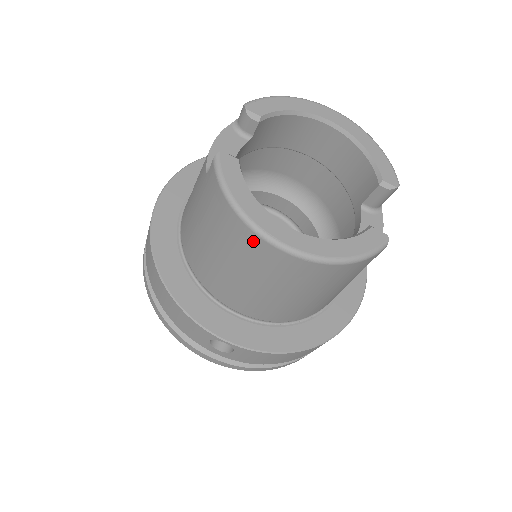
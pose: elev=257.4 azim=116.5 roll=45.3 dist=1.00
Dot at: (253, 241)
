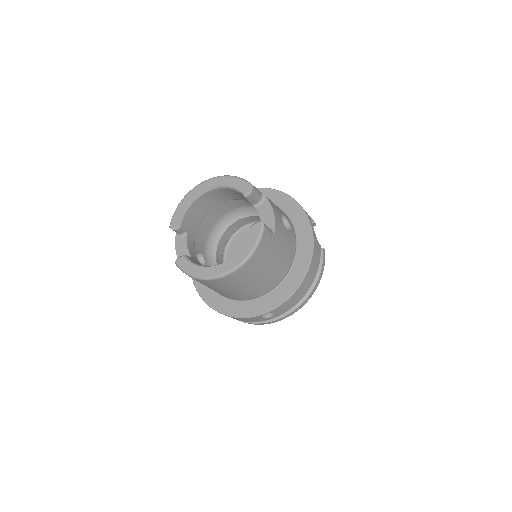
Dot at: (215, 282)
